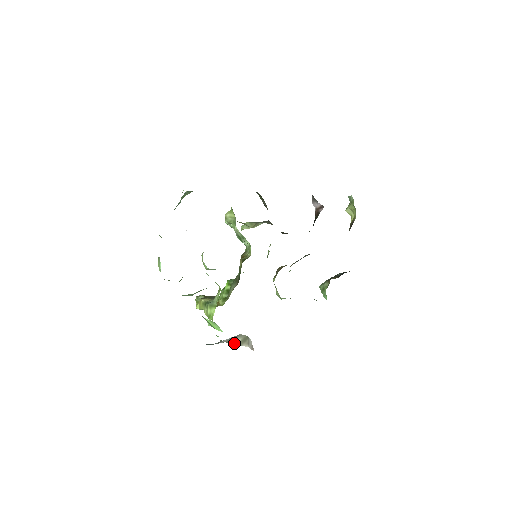
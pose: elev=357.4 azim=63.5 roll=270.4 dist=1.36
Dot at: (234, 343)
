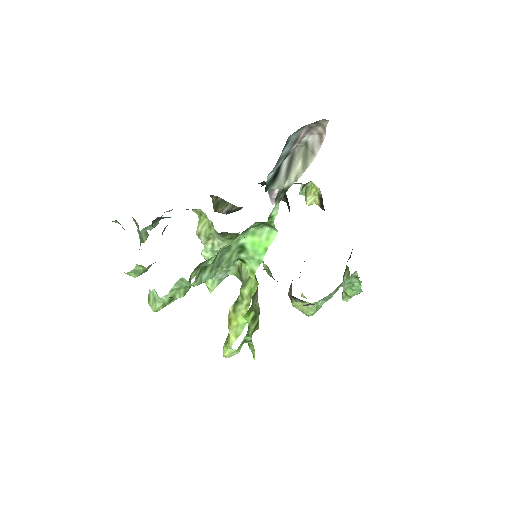
Dot at: (297, 179)
